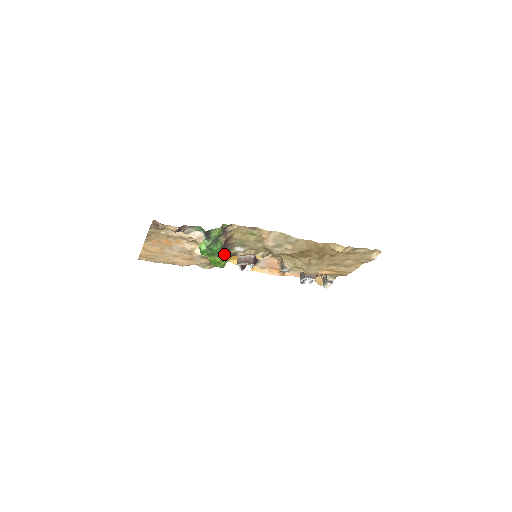
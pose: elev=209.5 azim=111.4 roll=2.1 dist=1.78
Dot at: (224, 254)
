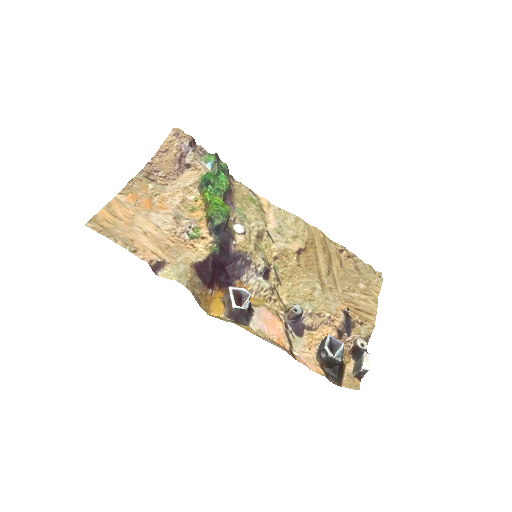
Dot at: occluded
